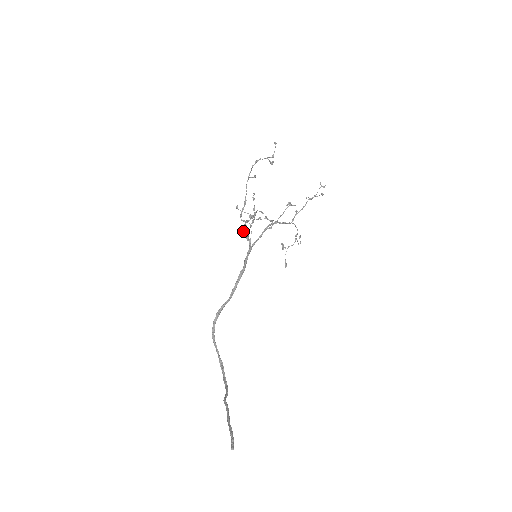
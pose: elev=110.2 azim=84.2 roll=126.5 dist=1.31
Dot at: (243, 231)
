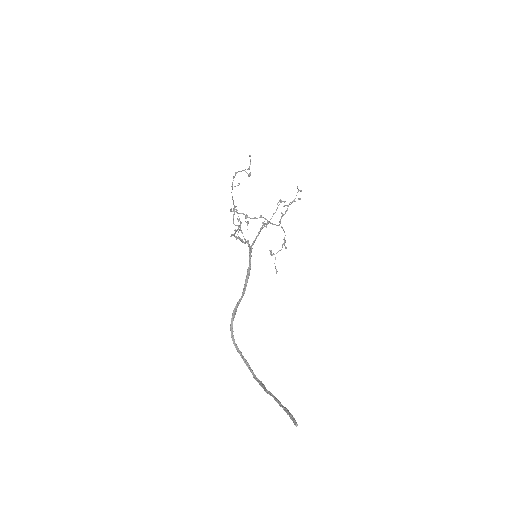
Dot at: occluded
